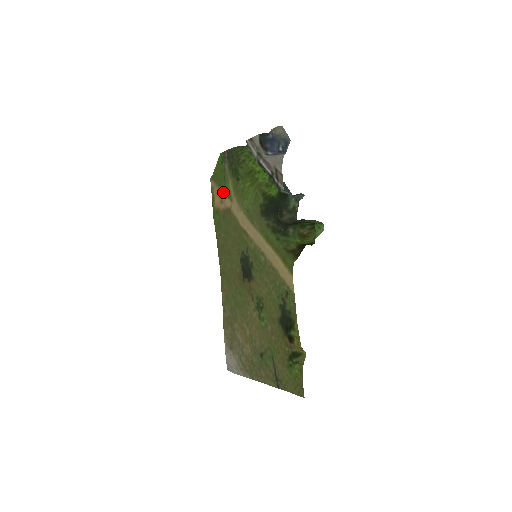
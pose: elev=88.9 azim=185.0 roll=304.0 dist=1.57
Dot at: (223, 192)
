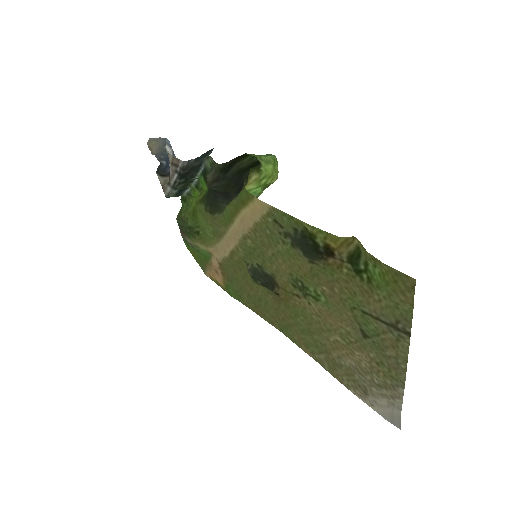
Dot at: (209, 263)
